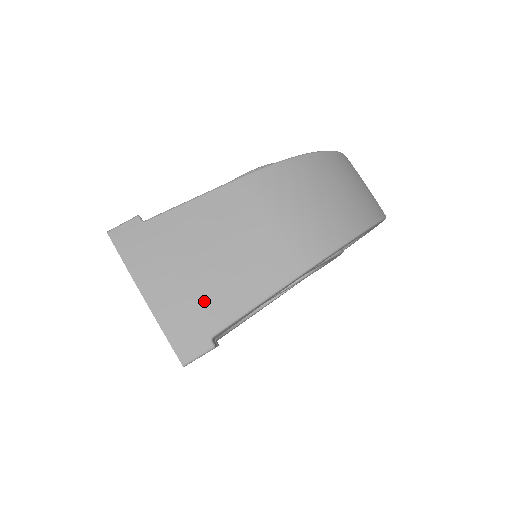
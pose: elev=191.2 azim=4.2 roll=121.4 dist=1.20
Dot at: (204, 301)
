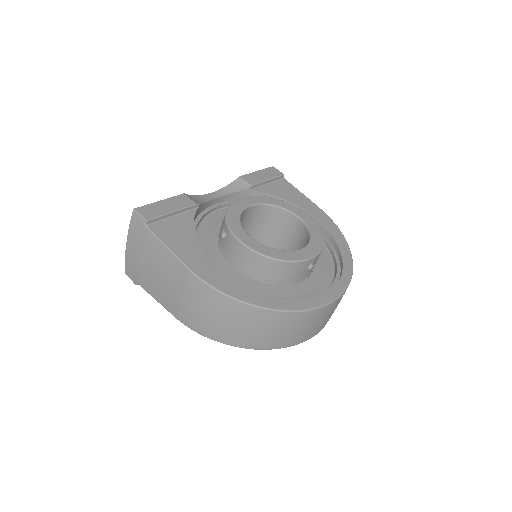
Dot at: (141, 274)
